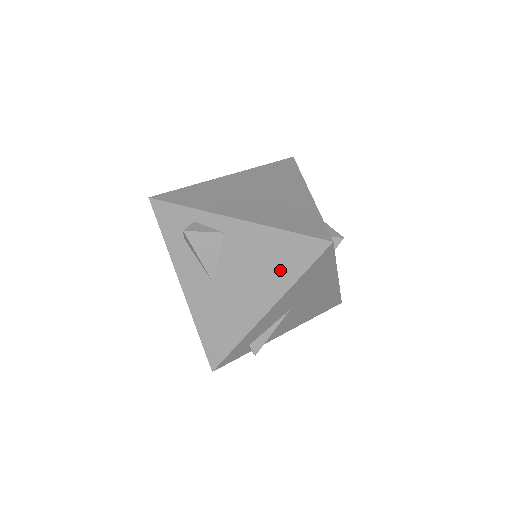
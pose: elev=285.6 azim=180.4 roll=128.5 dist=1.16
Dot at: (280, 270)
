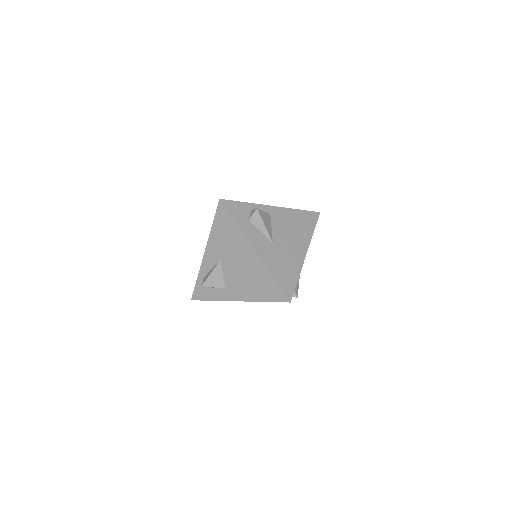
Dot at: (304, 229)
